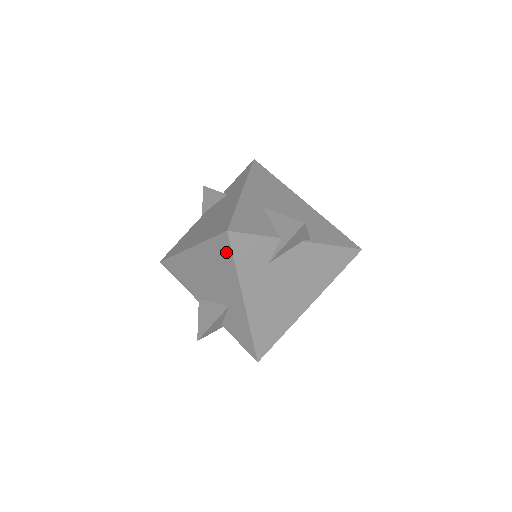
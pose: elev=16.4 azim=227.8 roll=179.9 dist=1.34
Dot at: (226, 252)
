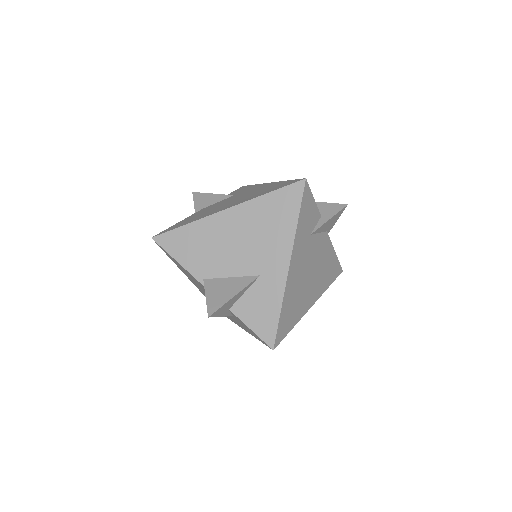
Dot at: (292, 203)
